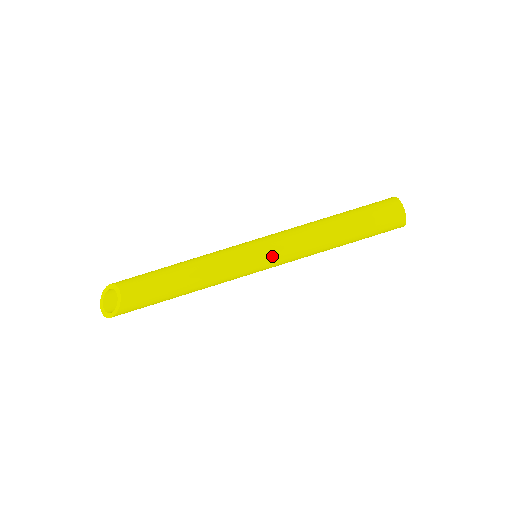
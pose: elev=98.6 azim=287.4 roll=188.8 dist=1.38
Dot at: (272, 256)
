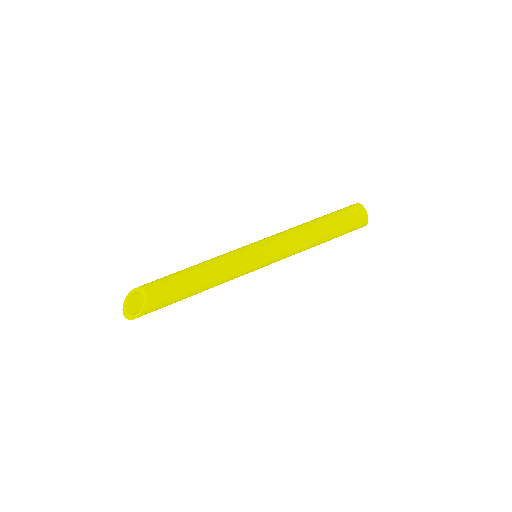
Dot at: (271, 252)
